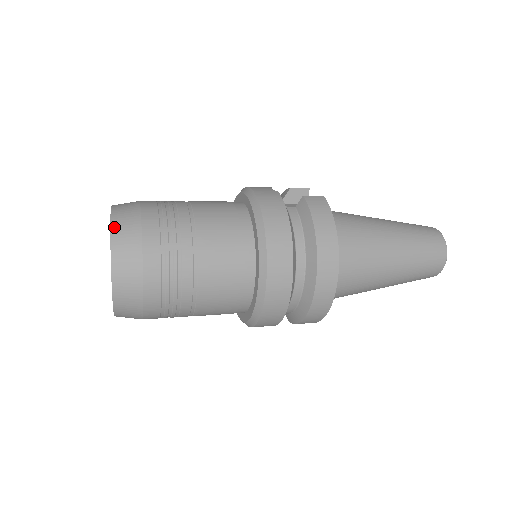
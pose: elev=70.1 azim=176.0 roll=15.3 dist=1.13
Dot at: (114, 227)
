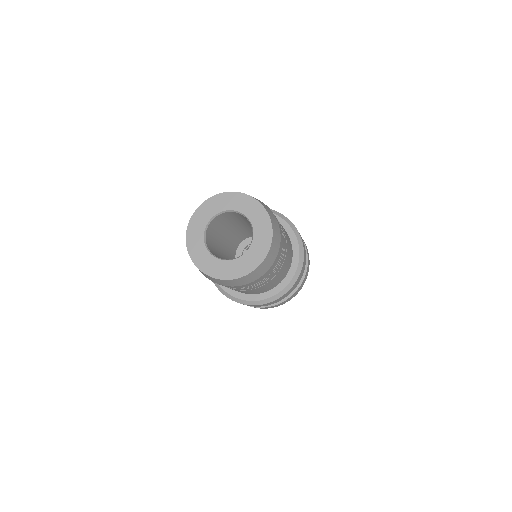
Dot at: (274, 228)
